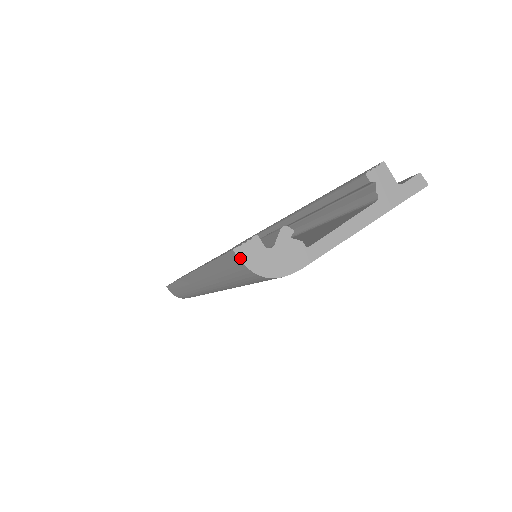
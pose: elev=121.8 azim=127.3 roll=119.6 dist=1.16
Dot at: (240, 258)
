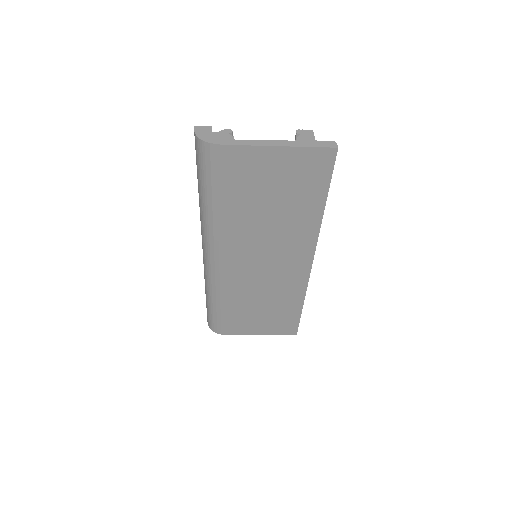
Dot at: (195, 129)
